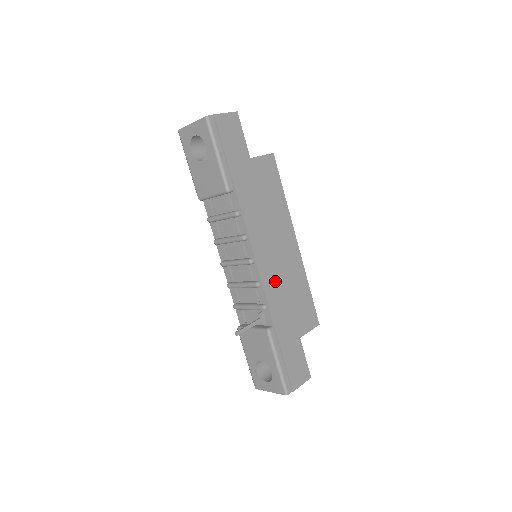
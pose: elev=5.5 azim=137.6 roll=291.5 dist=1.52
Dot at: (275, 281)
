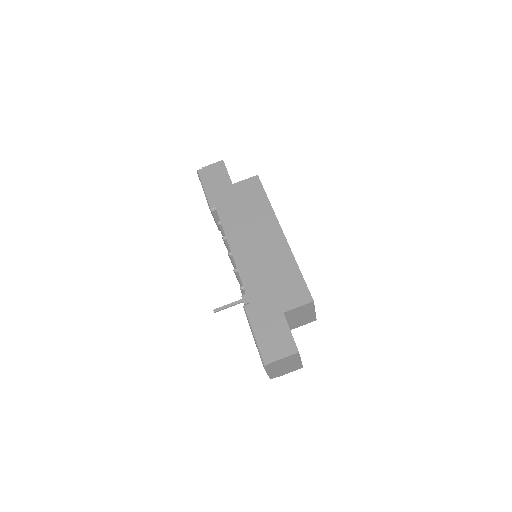
Dot at: (253, 265)
